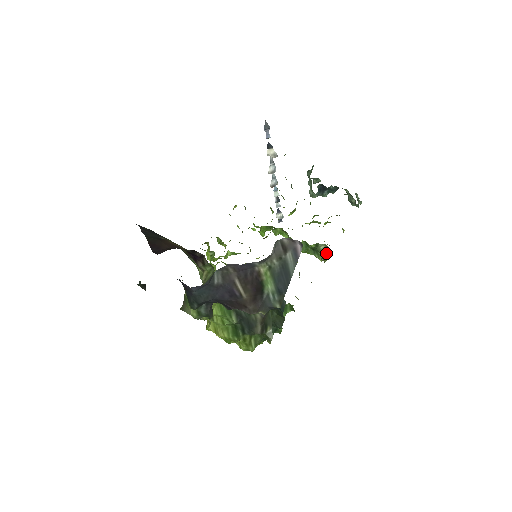
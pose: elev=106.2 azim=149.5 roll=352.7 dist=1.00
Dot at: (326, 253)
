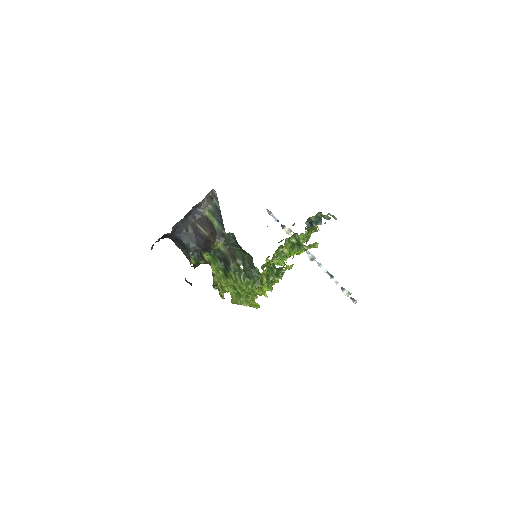
Dot at: occluded
